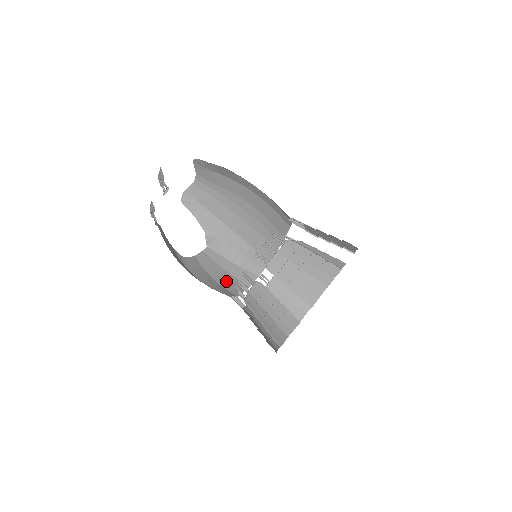
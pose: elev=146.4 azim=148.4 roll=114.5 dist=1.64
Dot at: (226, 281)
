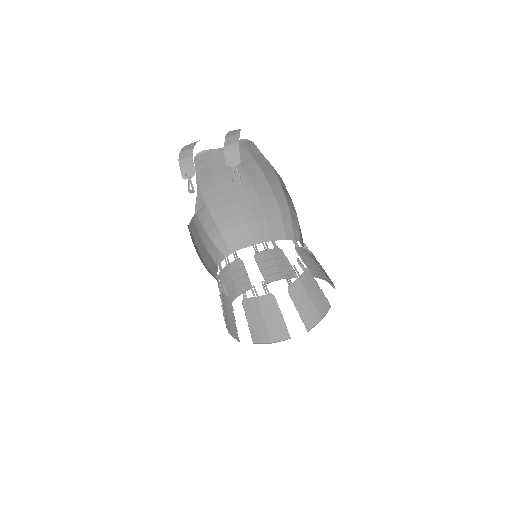
Dot at: (206, 258)
